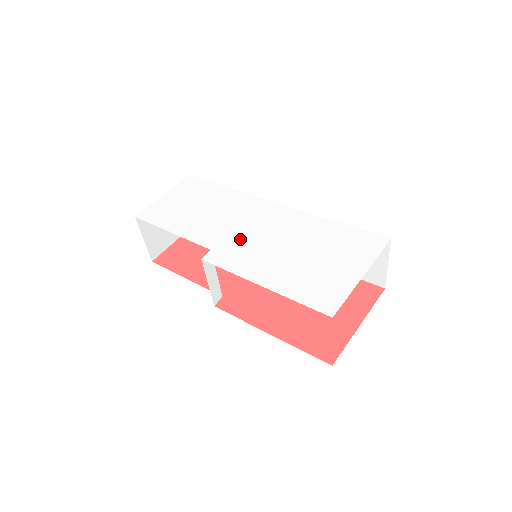
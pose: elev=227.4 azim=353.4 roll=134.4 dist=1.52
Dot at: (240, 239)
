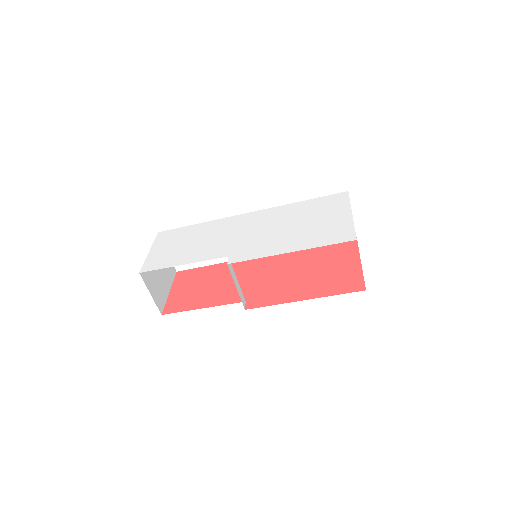
Dot at: (244, 241)
